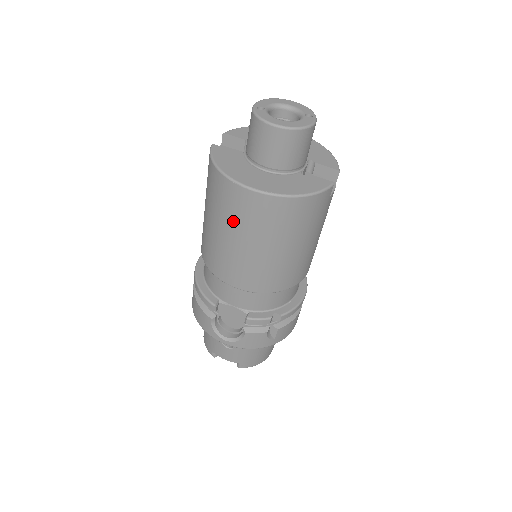
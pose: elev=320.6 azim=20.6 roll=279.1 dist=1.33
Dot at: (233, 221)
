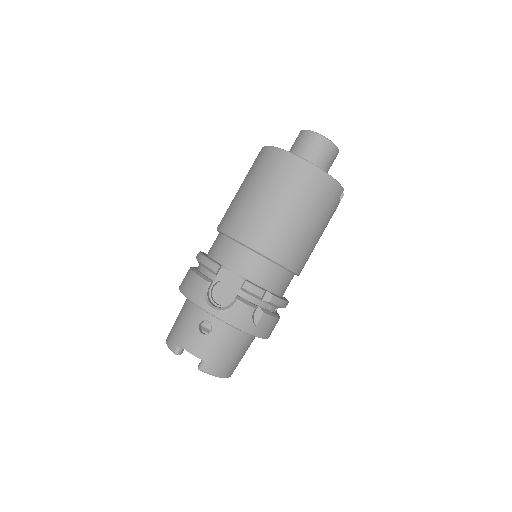
Dot at: (272, 181)
